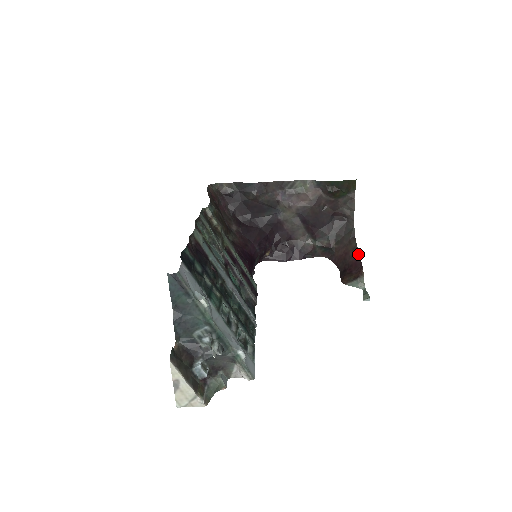
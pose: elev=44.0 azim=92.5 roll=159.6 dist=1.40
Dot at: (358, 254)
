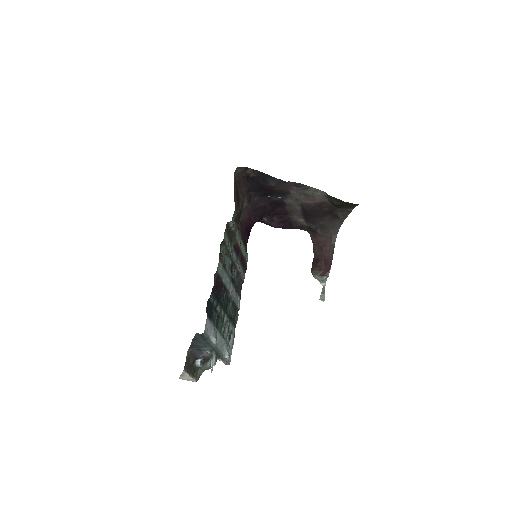
Dot at: (332, 254)
